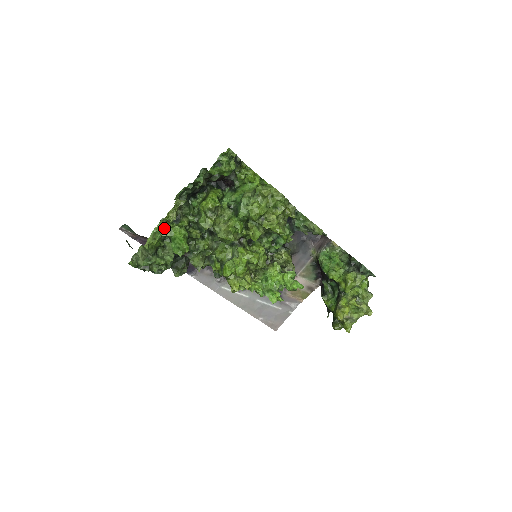
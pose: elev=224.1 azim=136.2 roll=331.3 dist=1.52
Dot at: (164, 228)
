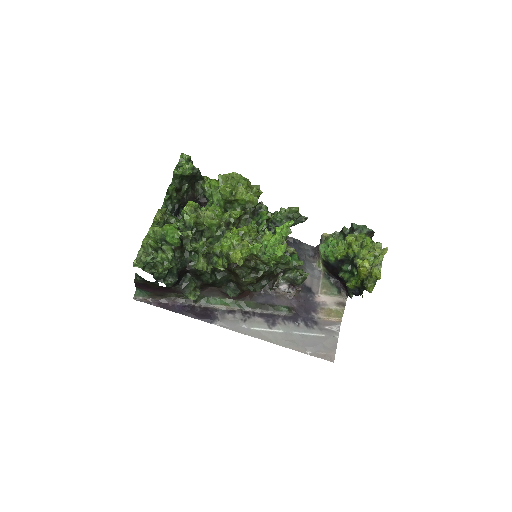
Dot at: (156, 229)
